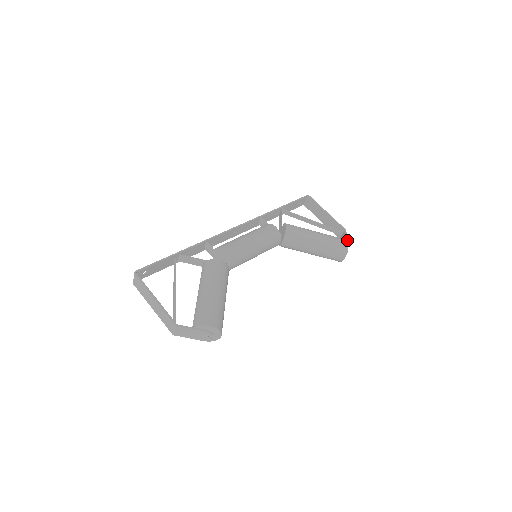
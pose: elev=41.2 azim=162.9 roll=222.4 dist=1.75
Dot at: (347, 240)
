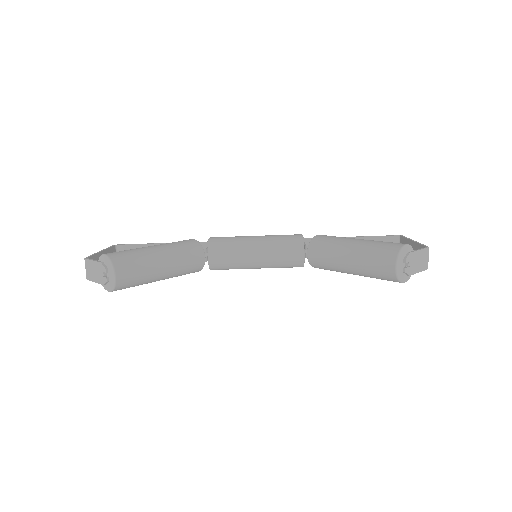
Dot at: (417, 250)
